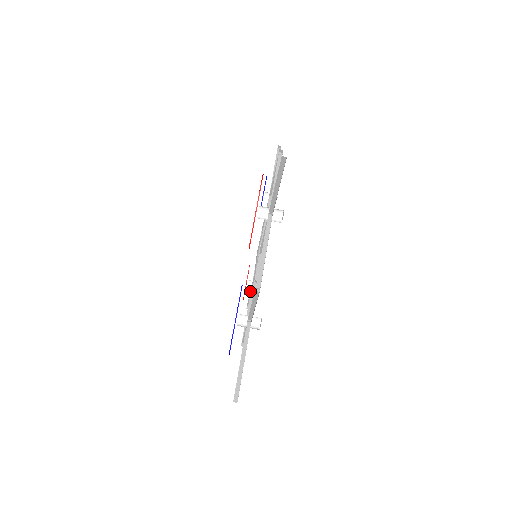
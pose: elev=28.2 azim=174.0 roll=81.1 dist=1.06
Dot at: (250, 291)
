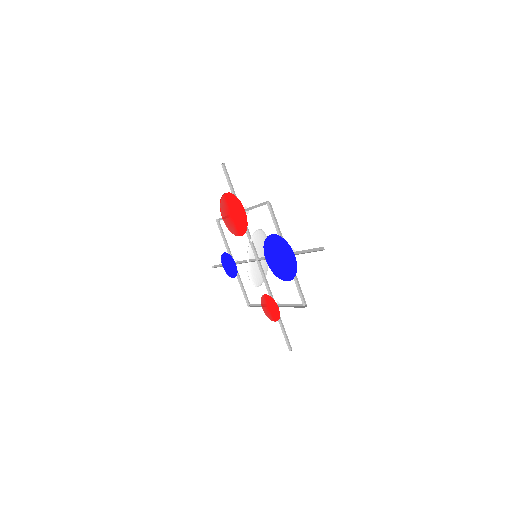
Dot at: occluded
